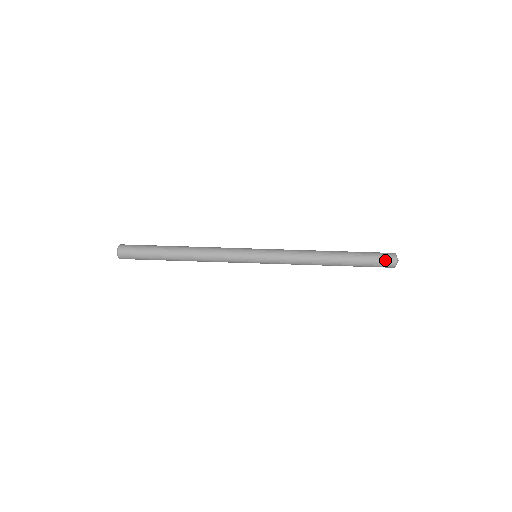
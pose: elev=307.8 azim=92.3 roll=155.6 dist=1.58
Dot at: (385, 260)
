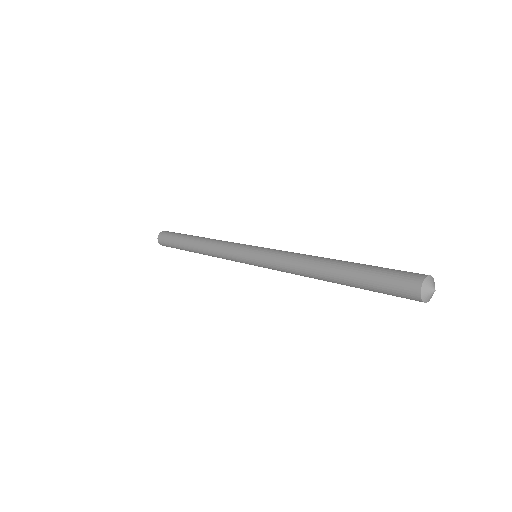
Dot at: (401, 285)
